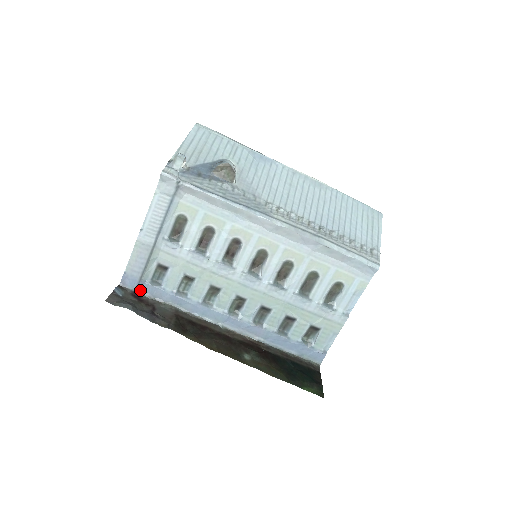
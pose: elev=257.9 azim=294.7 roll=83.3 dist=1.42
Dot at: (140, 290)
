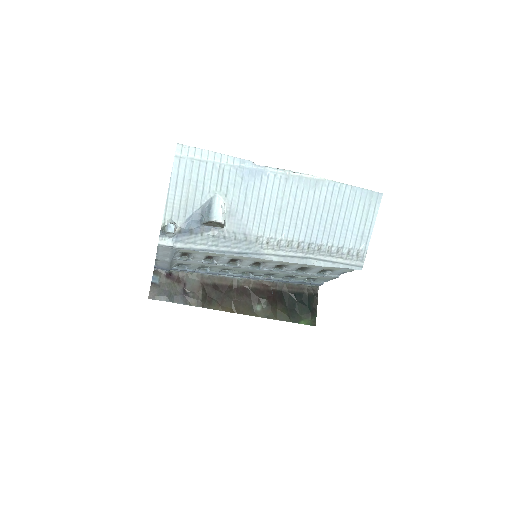
Dot at: (170, 270)
